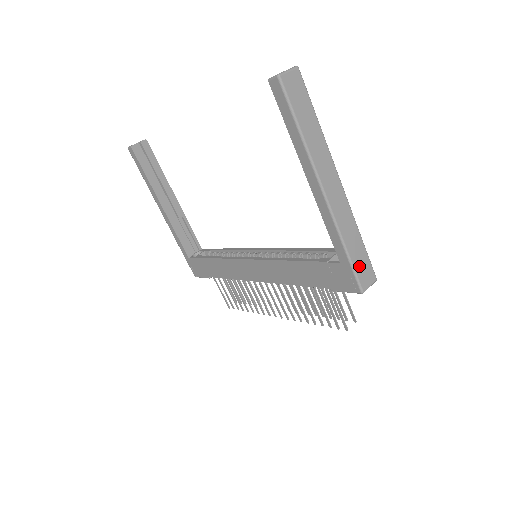
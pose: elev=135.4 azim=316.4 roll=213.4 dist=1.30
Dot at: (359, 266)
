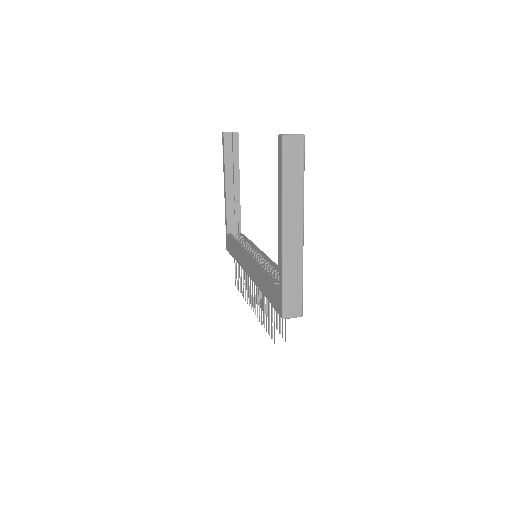
Dot at: (289, 298)
